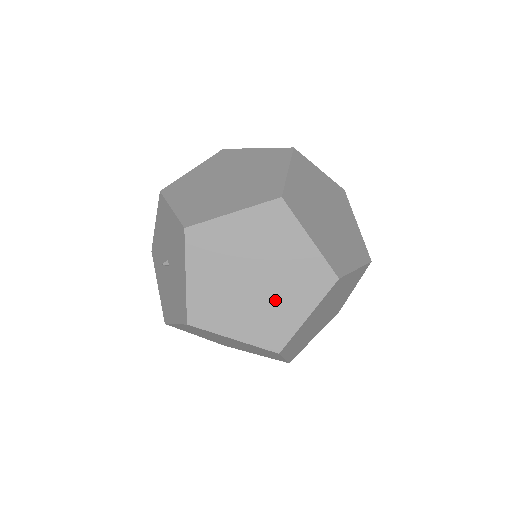
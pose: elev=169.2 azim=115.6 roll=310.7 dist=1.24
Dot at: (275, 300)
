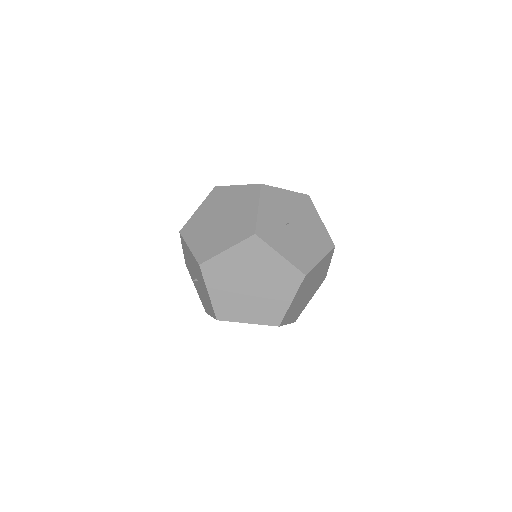
Dot at: occluded
